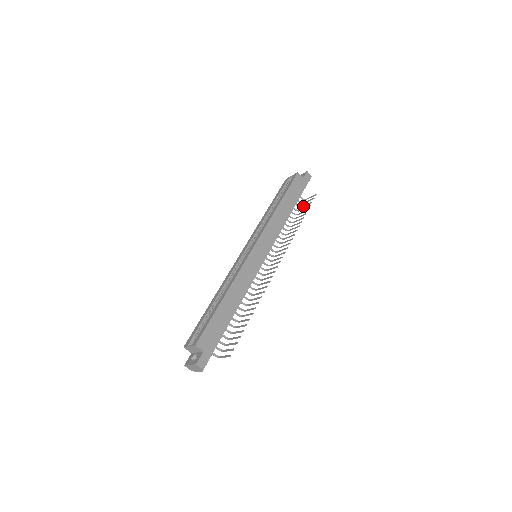
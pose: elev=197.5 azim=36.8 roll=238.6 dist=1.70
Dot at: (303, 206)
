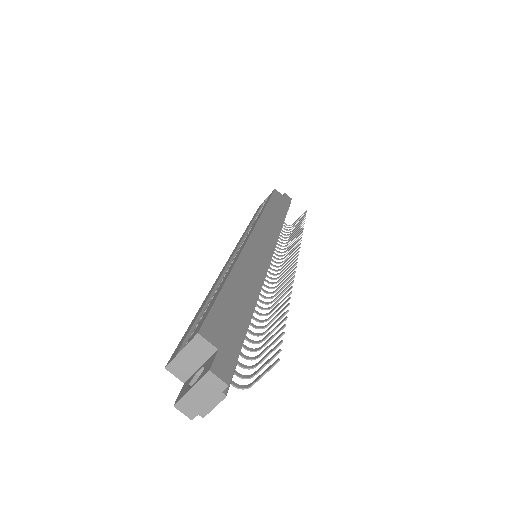
Dot at: occluded
